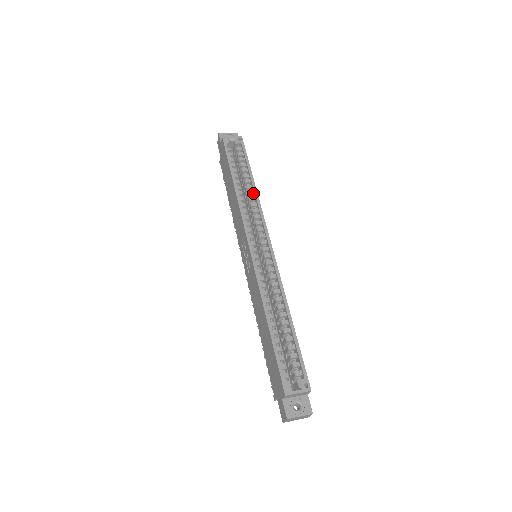
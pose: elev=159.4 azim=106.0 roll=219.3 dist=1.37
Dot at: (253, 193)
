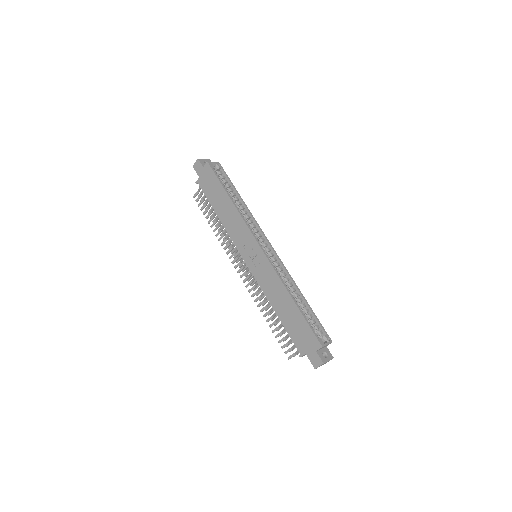
Dot at: (244, 208)
